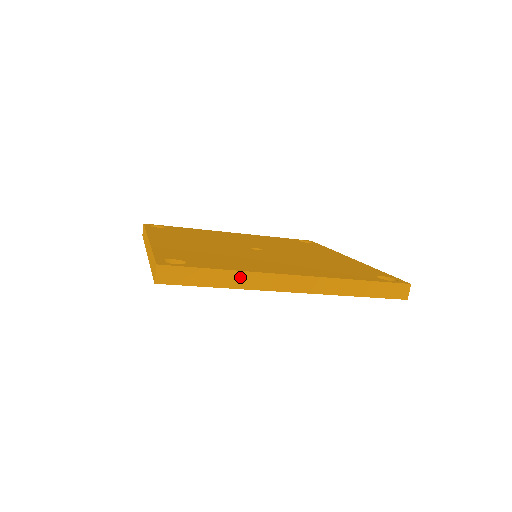
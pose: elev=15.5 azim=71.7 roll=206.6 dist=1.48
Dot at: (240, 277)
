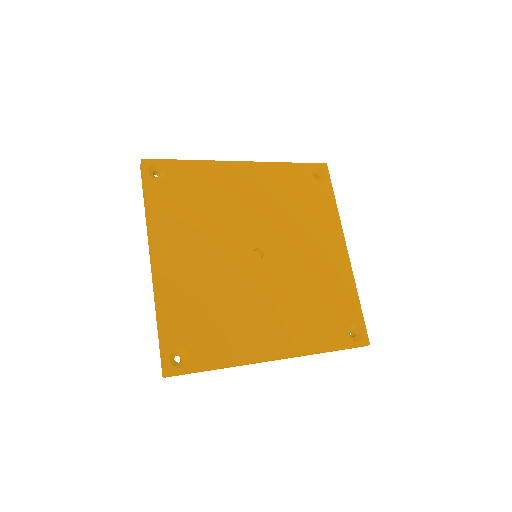
Dot at: occluded
